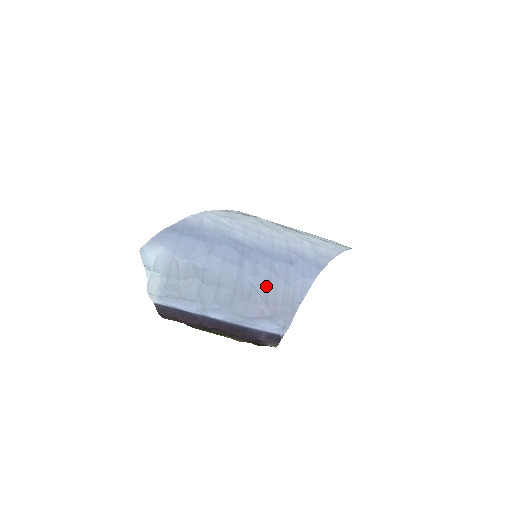
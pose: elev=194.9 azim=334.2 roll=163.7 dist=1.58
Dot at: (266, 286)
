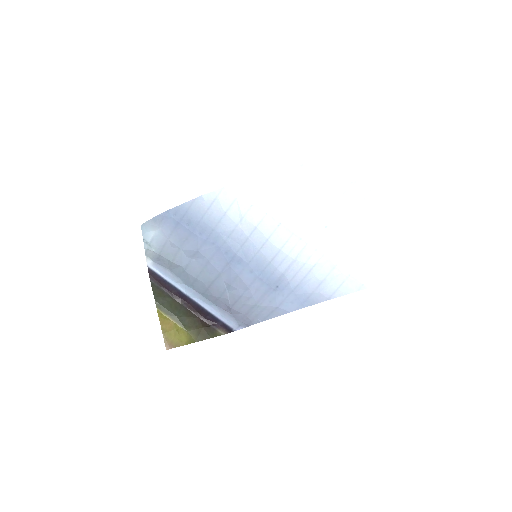
Dot at: (237, 297)
